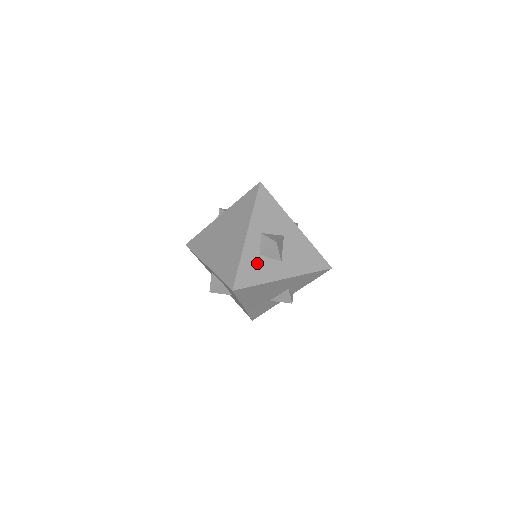
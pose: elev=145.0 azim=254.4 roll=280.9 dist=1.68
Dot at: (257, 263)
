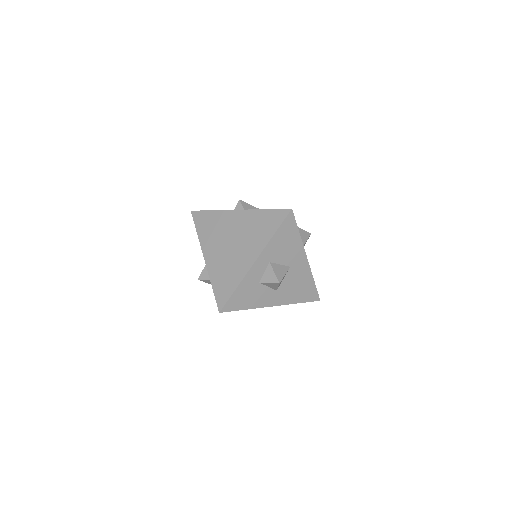
Dot at: (253, 290)
